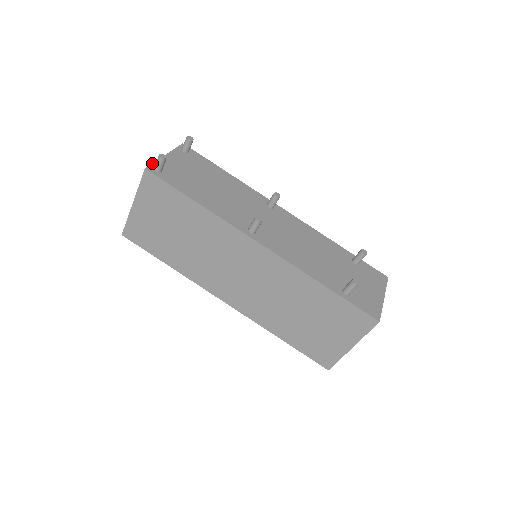
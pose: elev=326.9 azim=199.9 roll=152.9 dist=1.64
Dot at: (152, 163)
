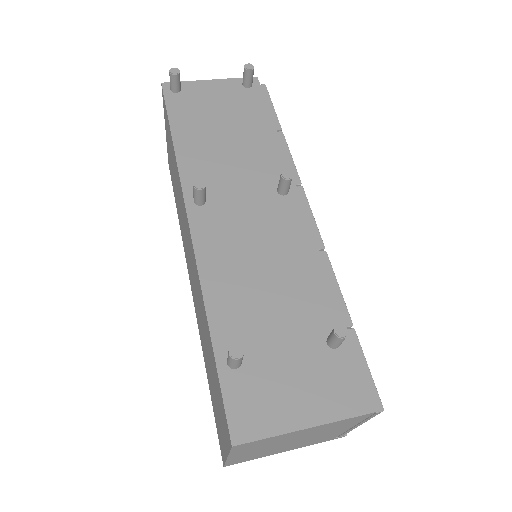
Dot at: occluded
